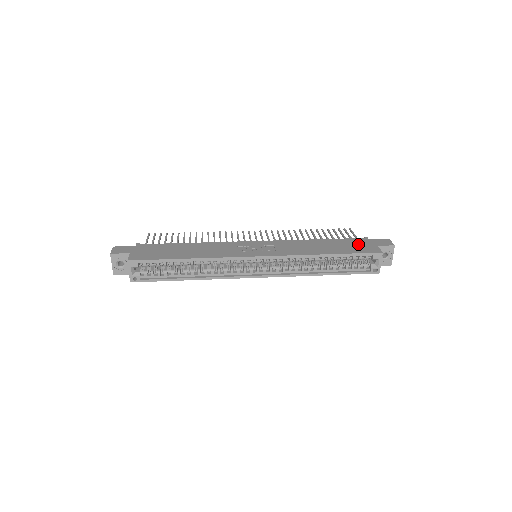
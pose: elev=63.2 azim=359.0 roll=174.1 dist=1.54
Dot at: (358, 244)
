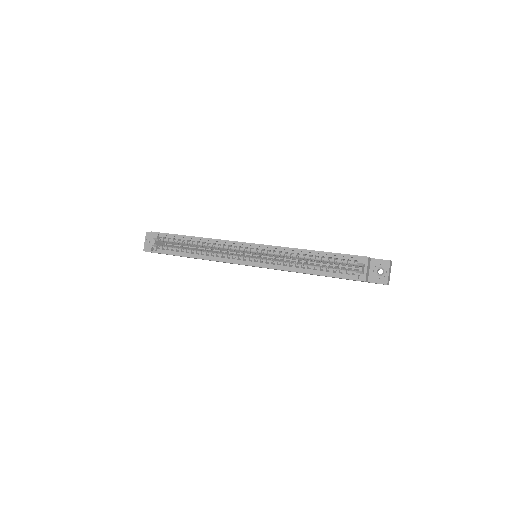
Dot at: occluded
